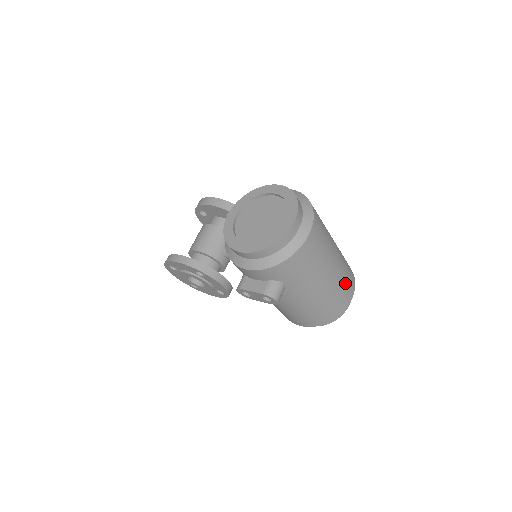
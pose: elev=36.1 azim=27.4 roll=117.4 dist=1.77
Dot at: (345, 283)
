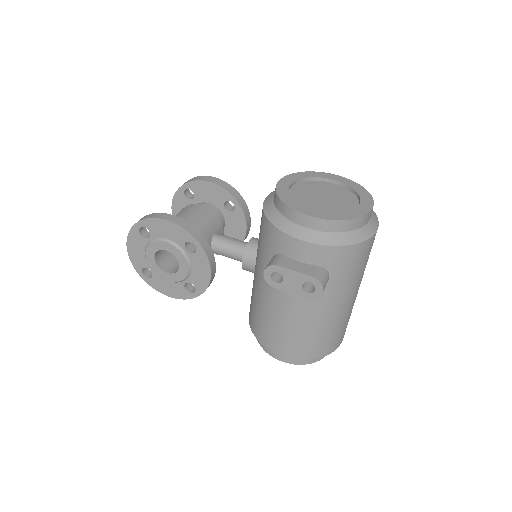
Dot at: occluded
